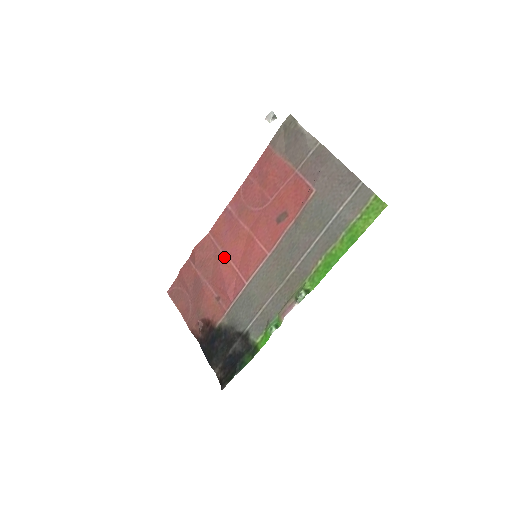
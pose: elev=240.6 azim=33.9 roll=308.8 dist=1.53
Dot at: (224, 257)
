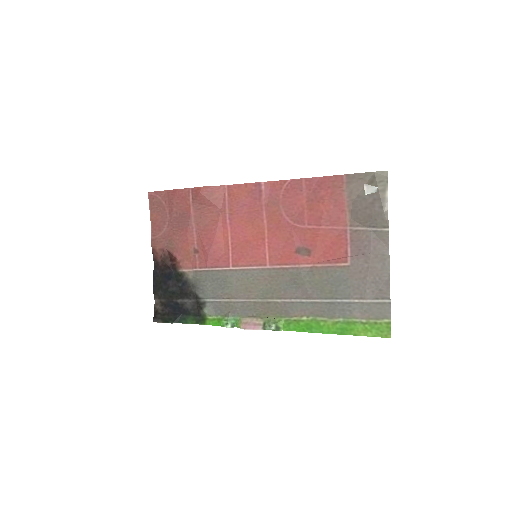
Dot at: (226, 224)
